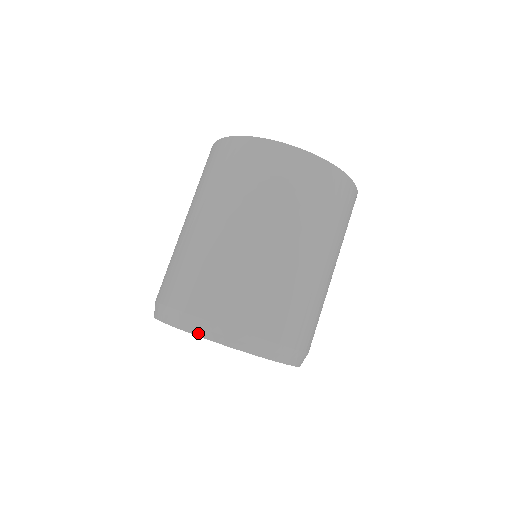
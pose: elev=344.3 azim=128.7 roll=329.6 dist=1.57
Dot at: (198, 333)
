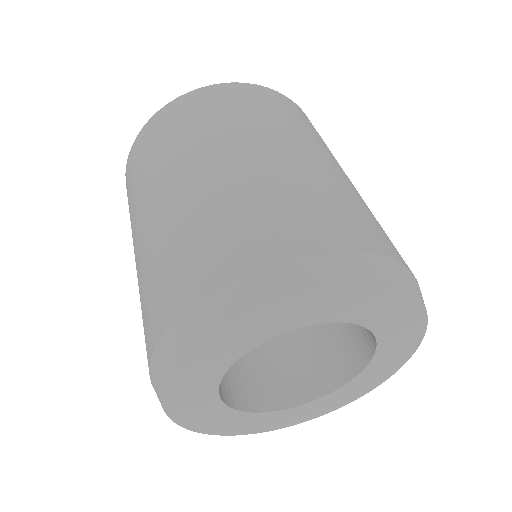
Dot at: (377, 277)
